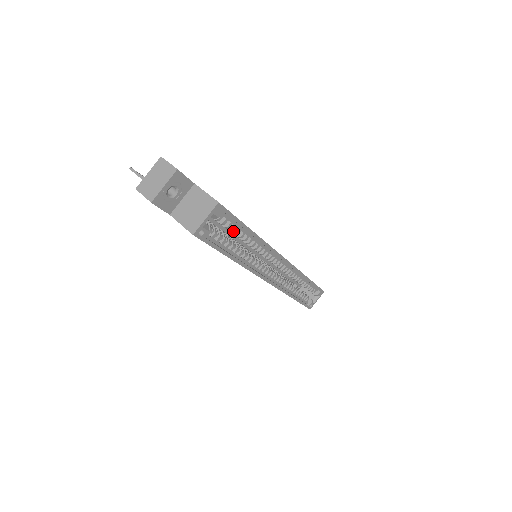
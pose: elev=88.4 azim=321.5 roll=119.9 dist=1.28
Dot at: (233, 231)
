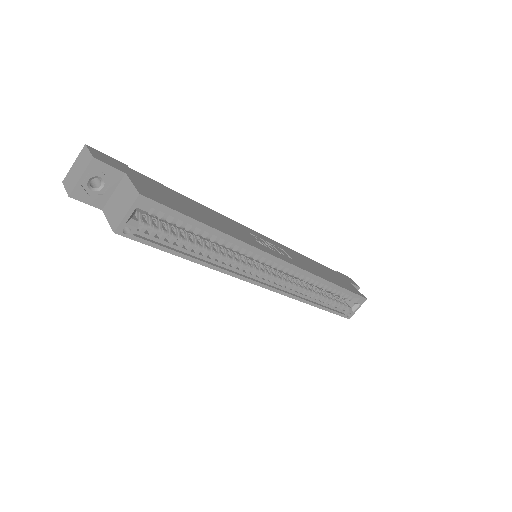
Dot at: occluded
